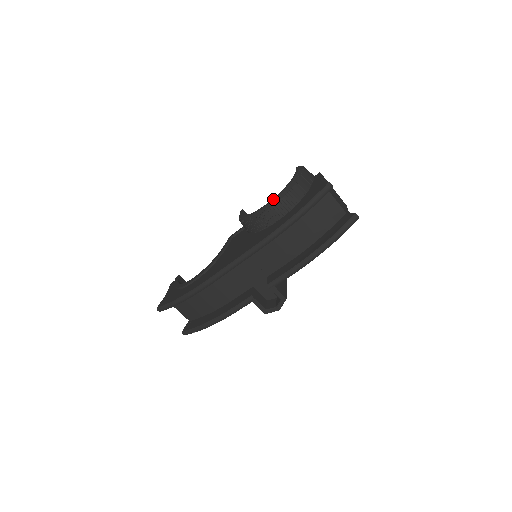
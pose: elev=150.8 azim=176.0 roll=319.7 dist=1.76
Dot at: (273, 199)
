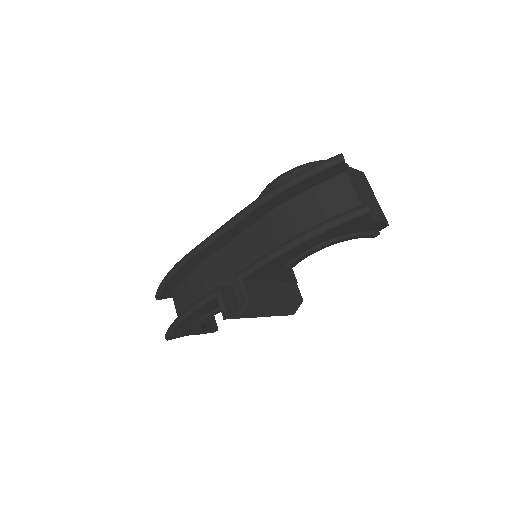
Dot at: (281, 174)
